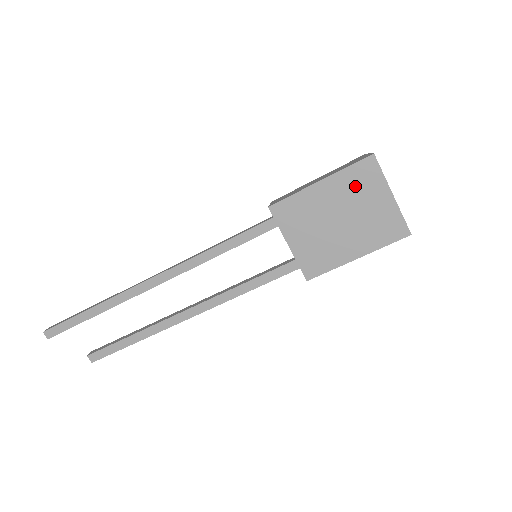
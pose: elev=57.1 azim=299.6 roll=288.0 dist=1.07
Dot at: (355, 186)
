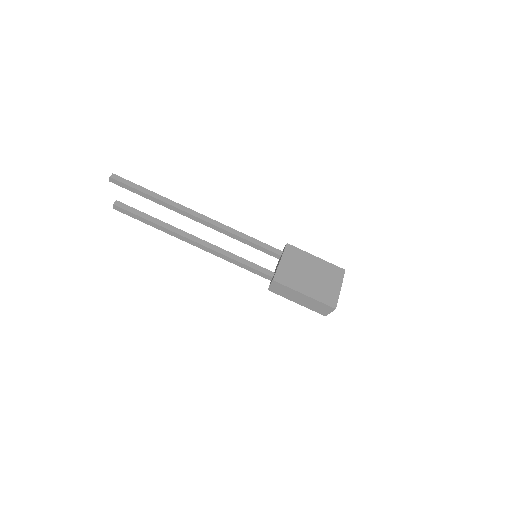
Dot at: (329, 271)
